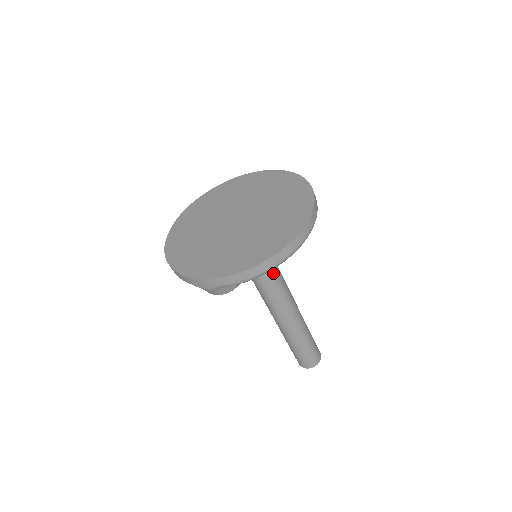
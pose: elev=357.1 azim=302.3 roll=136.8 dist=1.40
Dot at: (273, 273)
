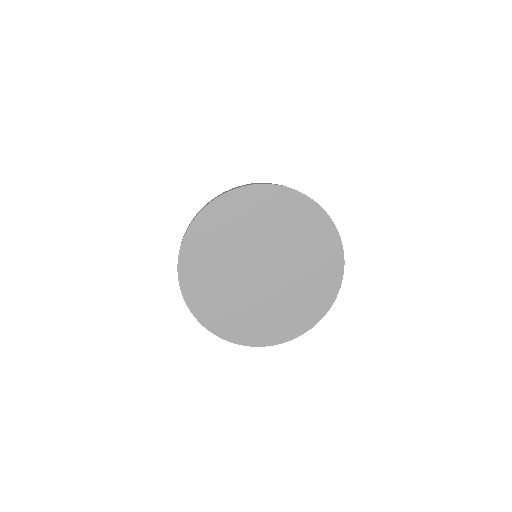
Dot at: occluded
